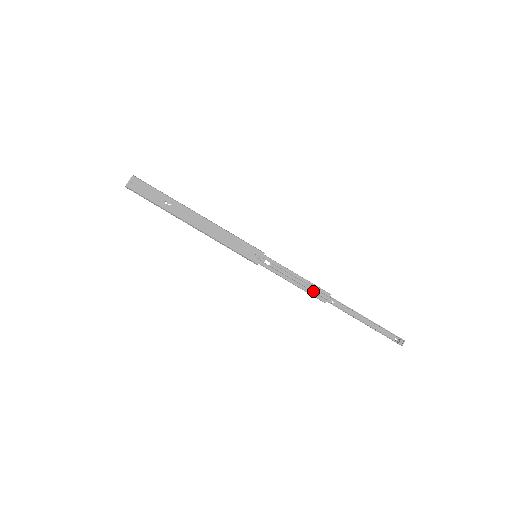
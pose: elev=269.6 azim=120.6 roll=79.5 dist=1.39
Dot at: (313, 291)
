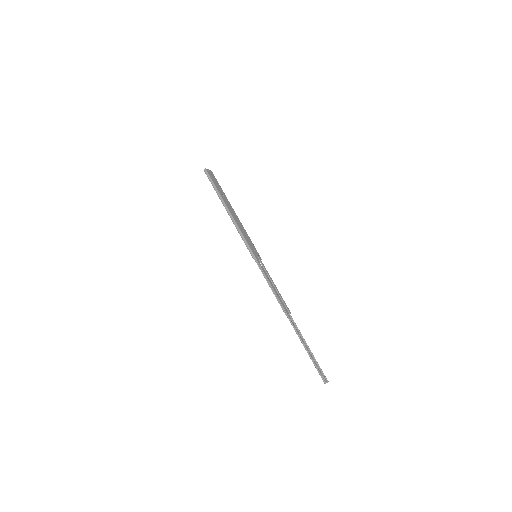
Dot at: (281, 301)
